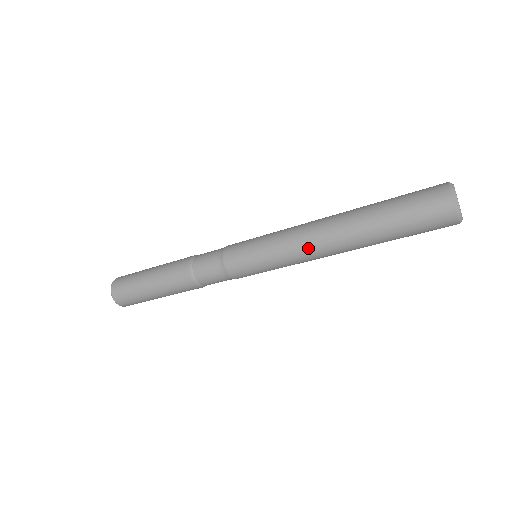
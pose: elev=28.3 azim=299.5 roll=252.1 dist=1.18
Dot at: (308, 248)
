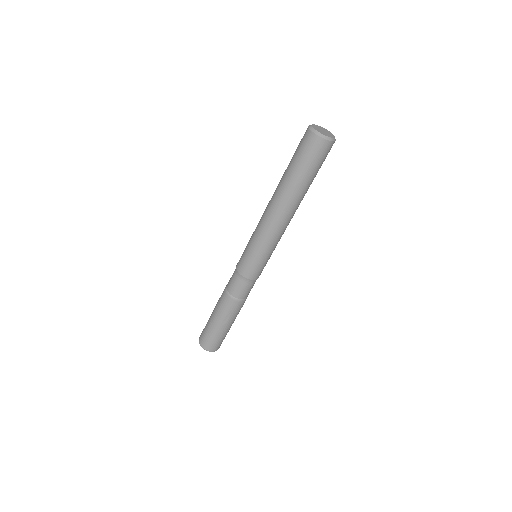
Dot at: (268, 223)
